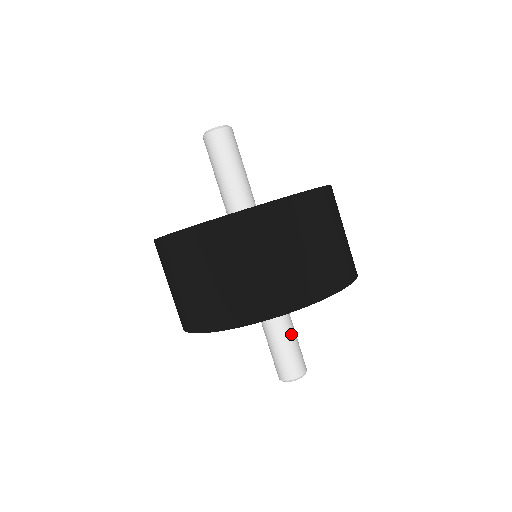
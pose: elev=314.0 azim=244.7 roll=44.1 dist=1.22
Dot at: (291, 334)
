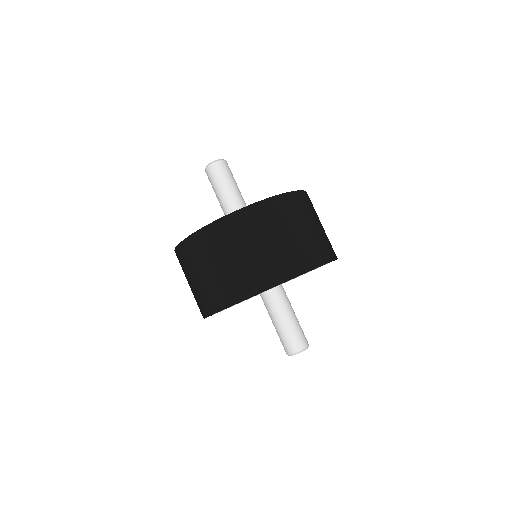
Dot at: (289, 316)
